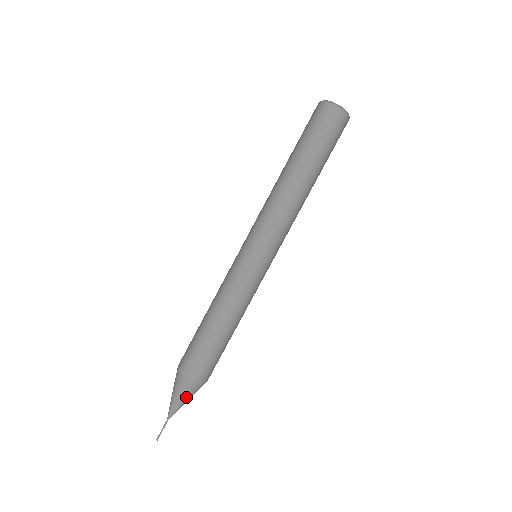
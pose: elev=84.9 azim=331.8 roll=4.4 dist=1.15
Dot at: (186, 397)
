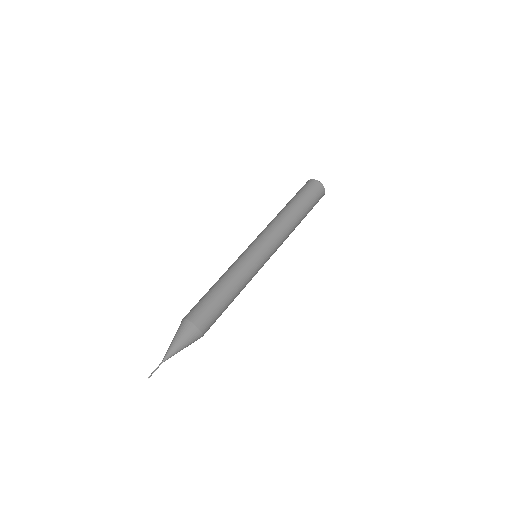
Dot at: (184, 340)
